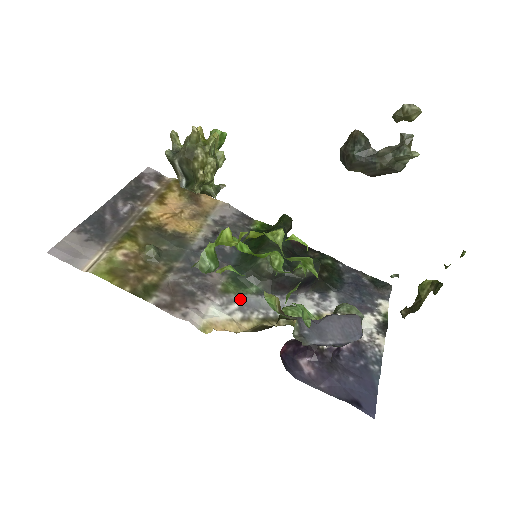
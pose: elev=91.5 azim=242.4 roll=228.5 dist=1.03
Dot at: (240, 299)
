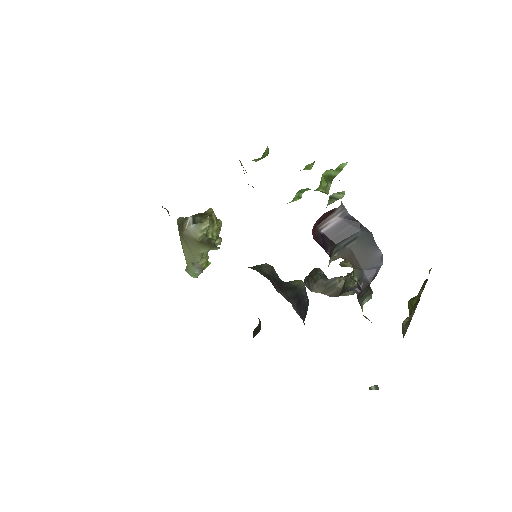
Dot at: occluded
